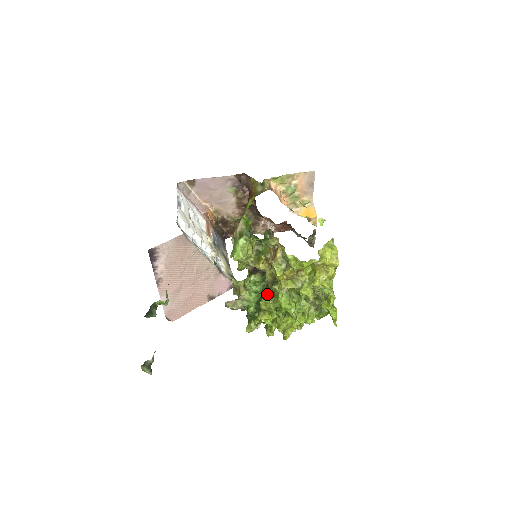
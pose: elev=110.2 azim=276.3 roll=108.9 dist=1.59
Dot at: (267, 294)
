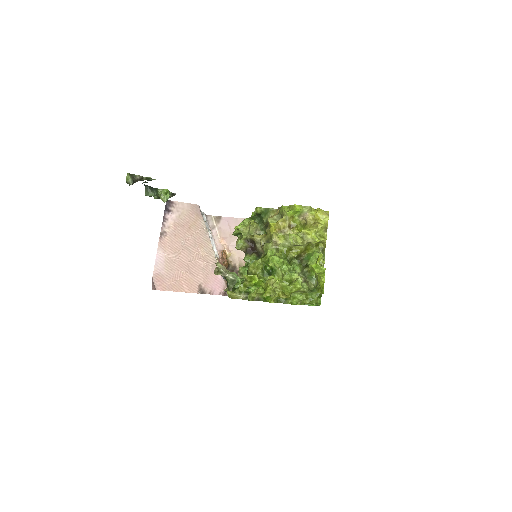
Dot at: occluded
